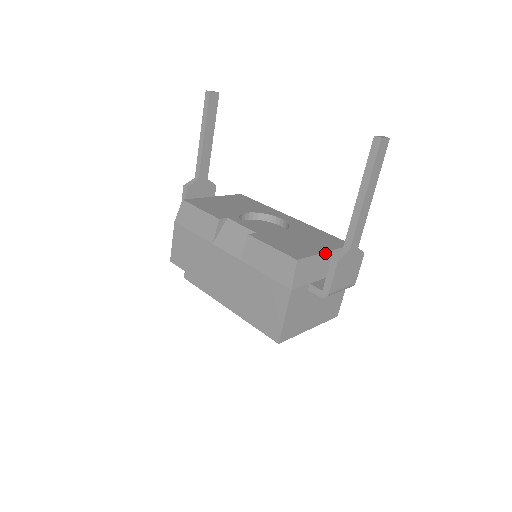
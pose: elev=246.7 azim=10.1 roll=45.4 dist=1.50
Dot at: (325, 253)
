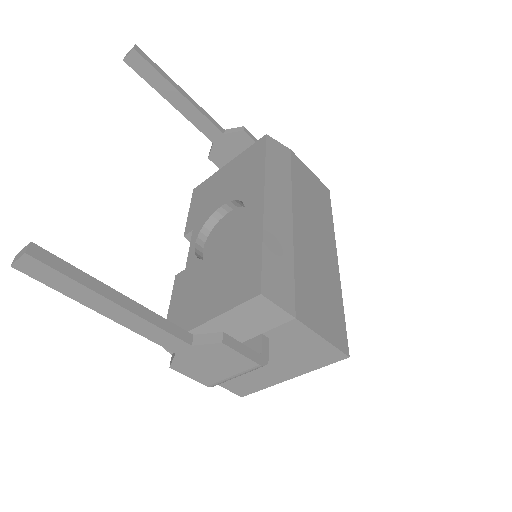
Dot at: (206, 324)
